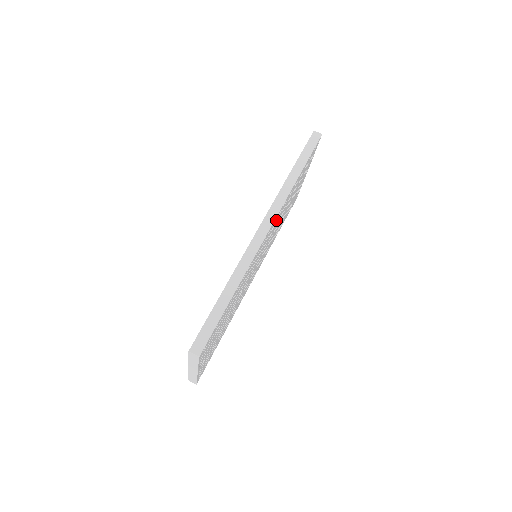
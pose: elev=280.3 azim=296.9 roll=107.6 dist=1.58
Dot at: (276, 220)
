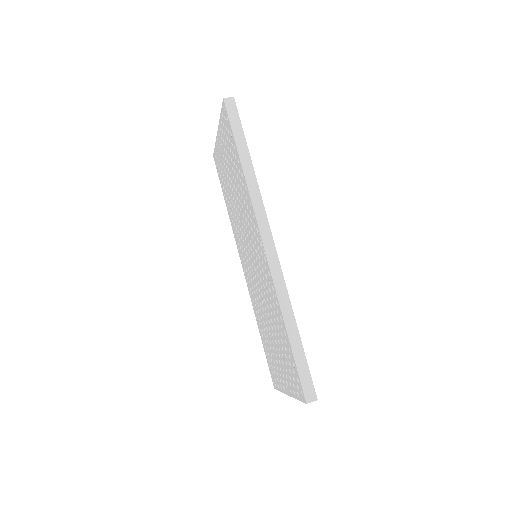
Dot at: occluded
